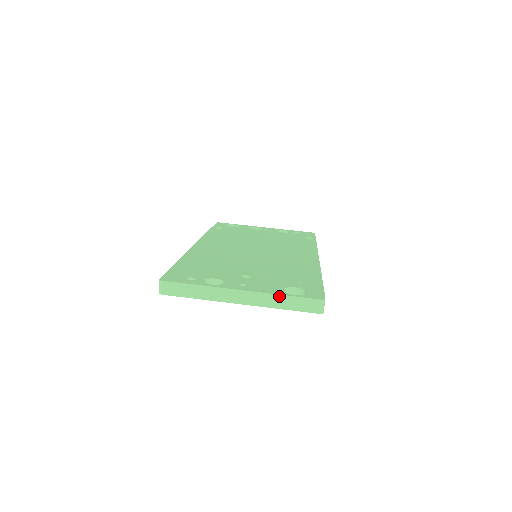
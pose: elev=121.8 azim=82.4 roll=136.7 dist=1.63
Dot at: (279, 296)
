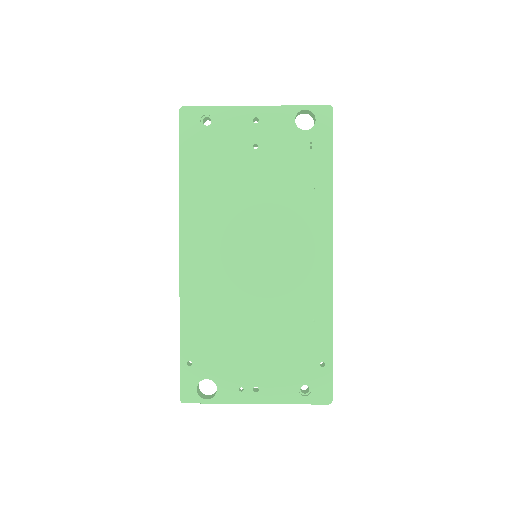
Dot at: occluded
